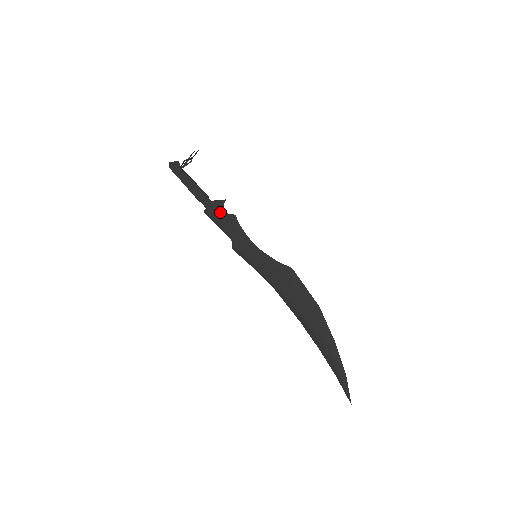
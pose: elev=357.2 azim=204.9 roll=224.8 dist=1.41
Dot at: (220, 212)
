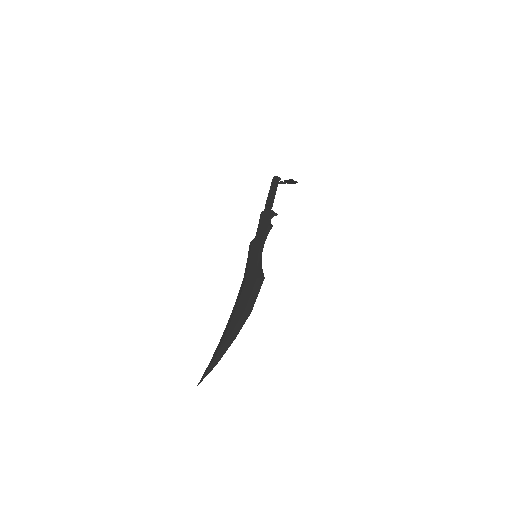
Dot at: (268, 218)
